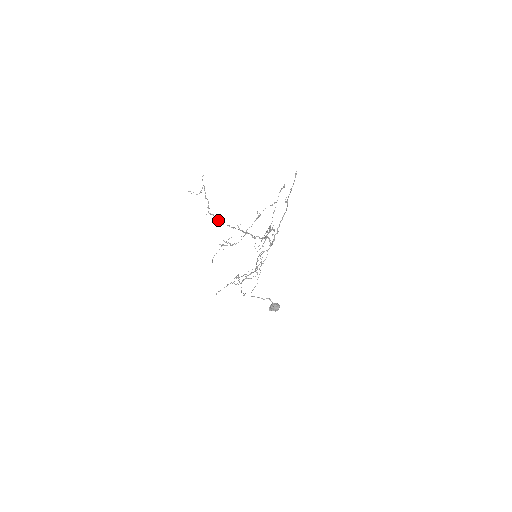
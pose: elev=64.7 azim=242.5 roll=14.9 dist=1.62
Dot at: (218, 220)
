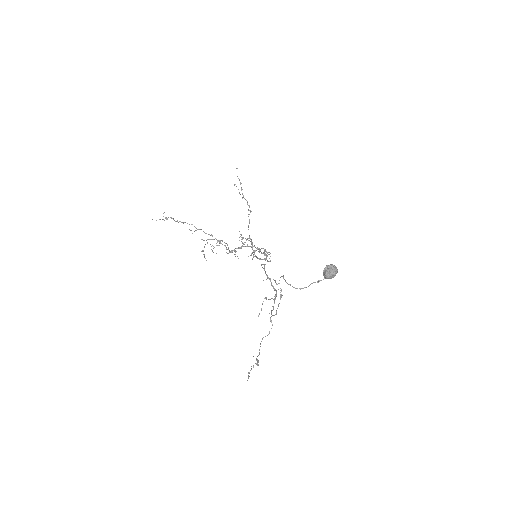
Dot at: occluded
